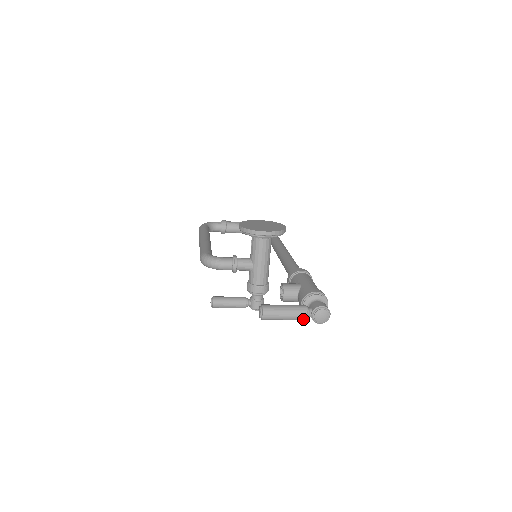
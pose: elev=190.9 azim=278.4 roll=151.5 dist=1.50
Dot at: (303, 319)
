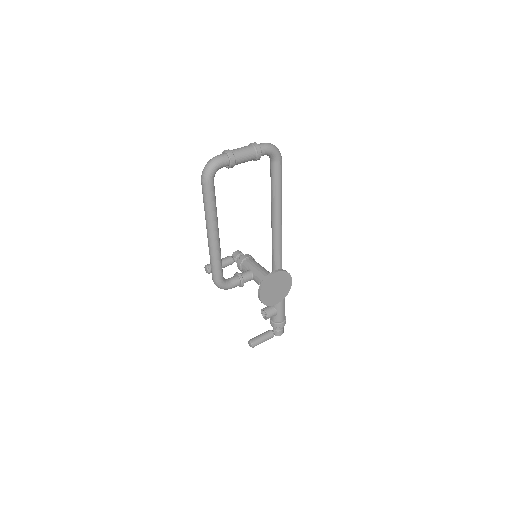
Dot at: occluded
